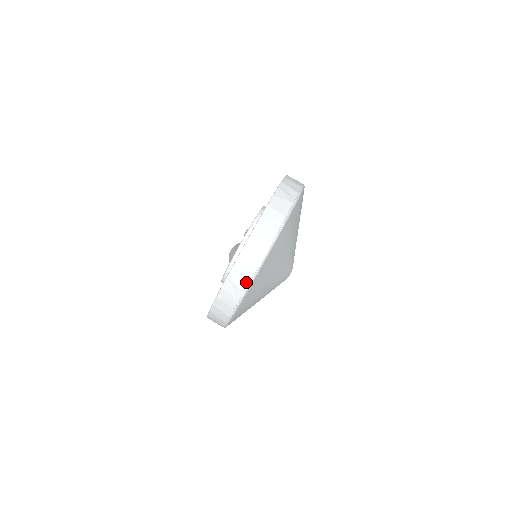
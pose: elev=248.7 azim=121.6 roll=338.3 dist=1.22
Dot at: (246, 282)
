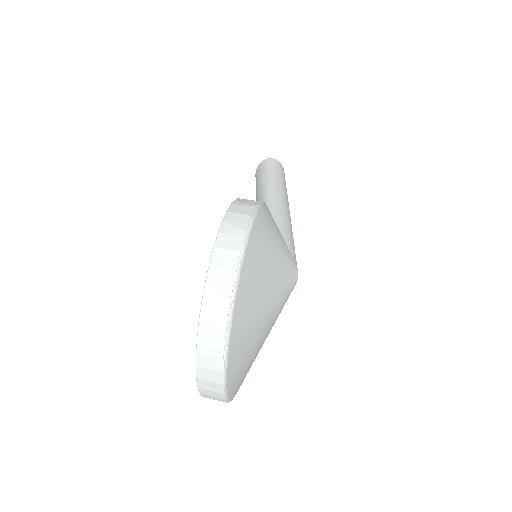
Dot at: (220, 395)
